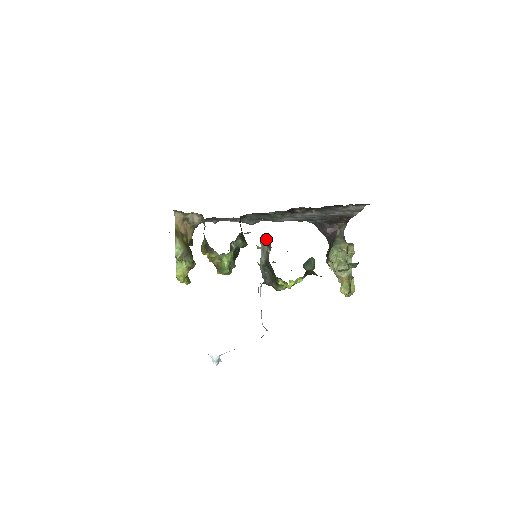
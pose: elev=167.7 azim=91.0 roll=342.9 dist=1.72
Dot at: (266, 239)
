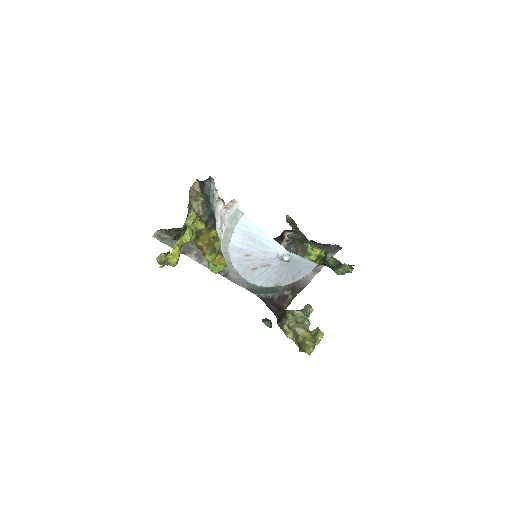
Dot at: (288, 221)
